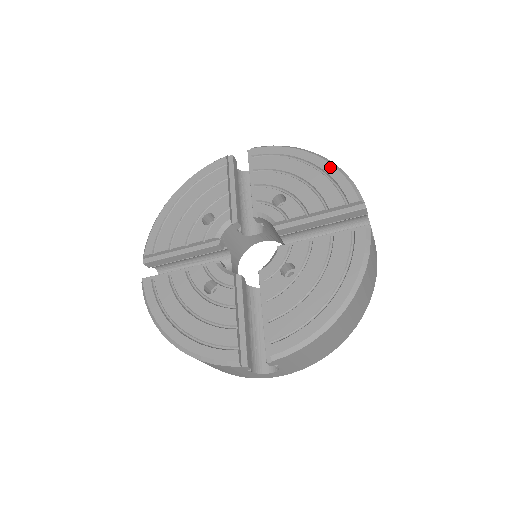
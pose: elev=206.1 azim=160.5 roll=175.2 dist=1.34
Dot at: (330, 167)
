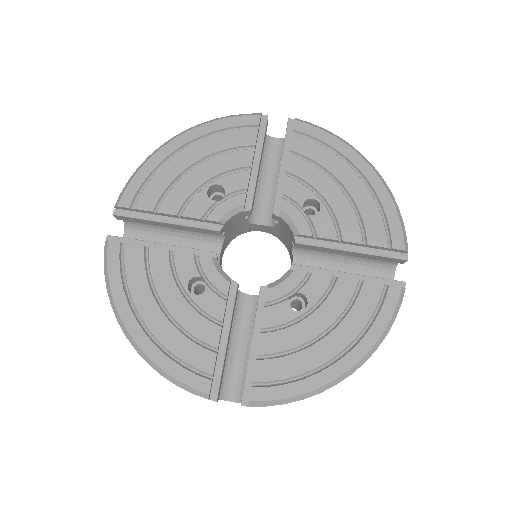
Dot at: (384, 191)
